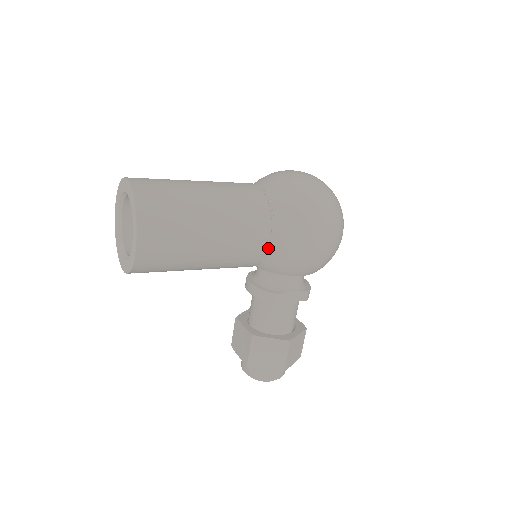
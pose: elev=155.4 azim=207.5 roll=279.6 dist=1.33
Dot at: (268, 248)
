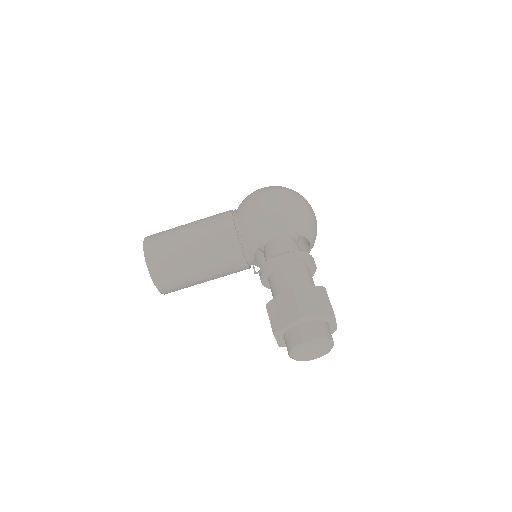
Dot at: (237, 228)
